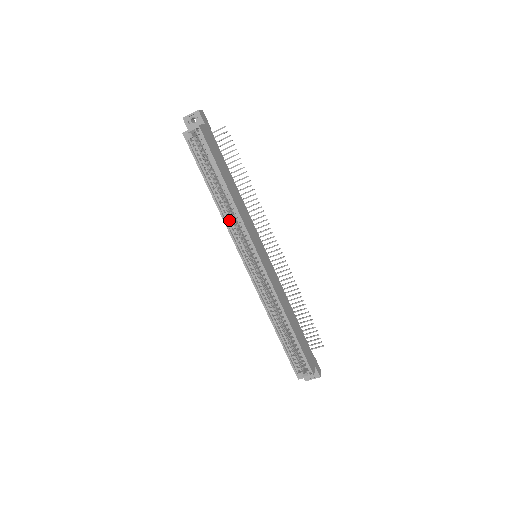
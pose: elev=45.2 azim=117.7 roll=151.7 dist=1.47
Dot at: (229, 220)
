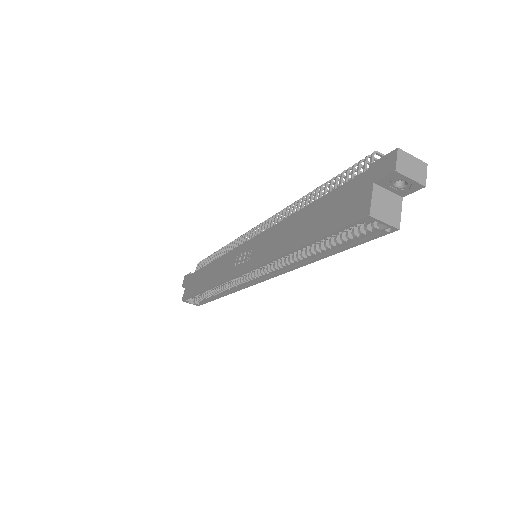
Dot at: occluded
